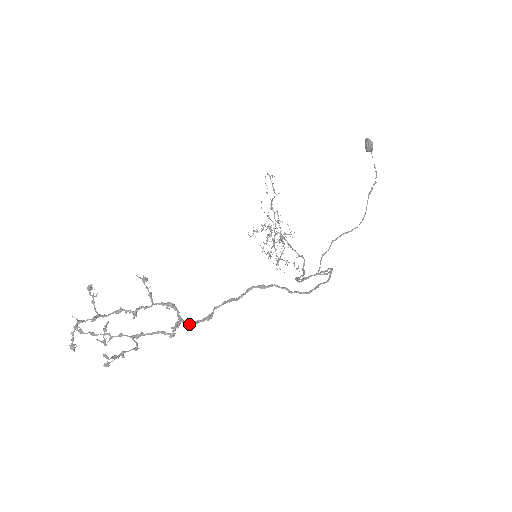
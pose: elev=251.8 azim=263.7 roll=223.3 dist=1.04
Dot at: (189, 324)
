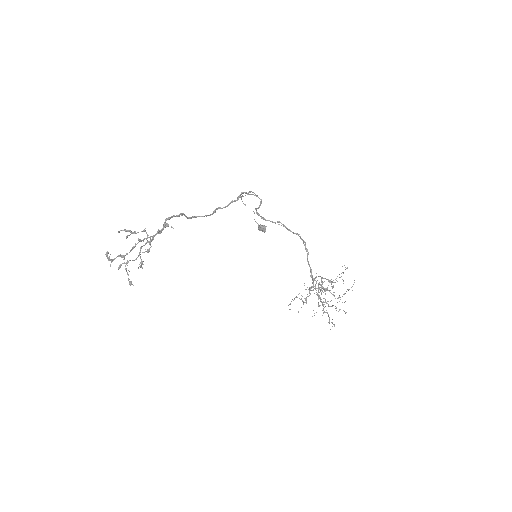
Dot at: (169, 218)
